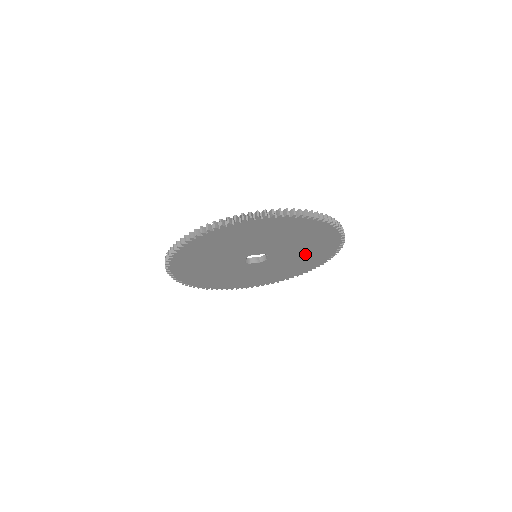
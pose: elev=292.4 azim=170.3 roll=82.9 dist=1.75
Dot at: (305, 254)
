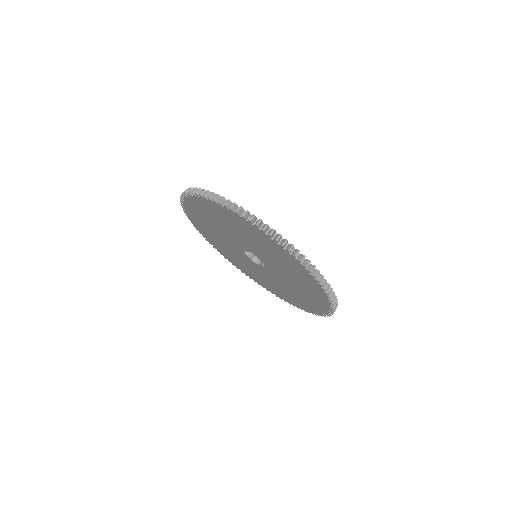
Dot at: (284, 290)
